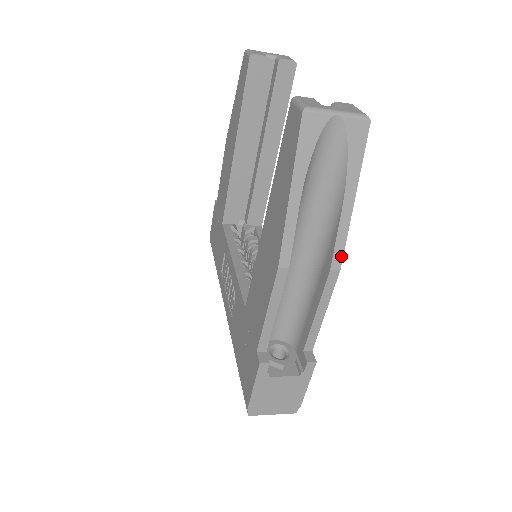
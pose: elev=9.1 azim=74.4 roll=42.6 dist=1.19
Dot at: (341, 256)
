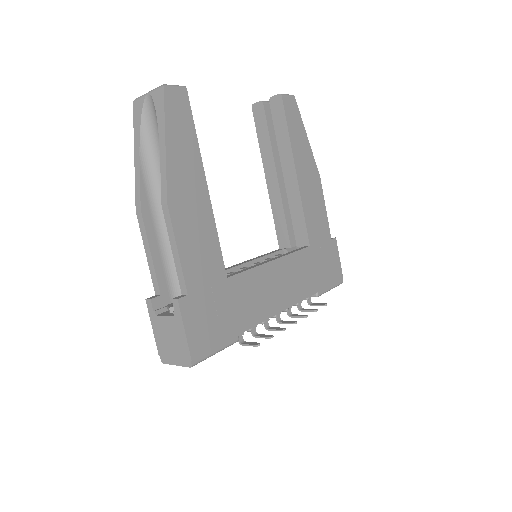
Dot at: (166, 192)
